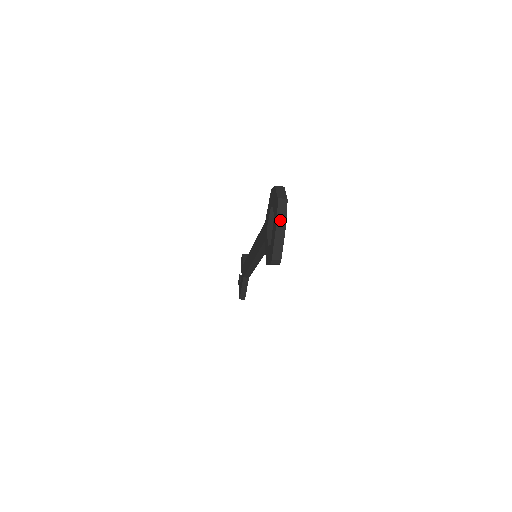
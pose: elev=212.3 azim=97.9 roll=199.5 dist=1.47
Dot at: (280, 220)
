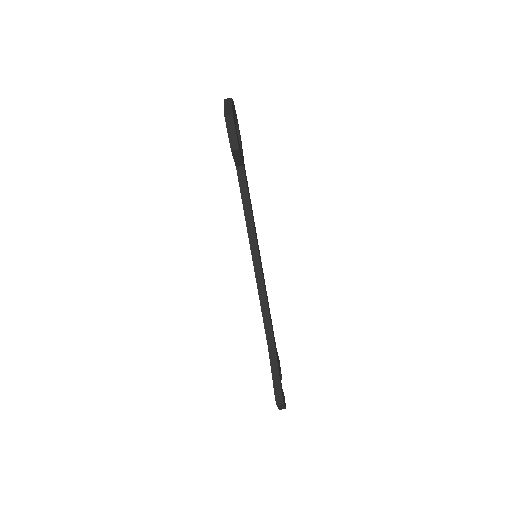
Dot at: (226, 100)
